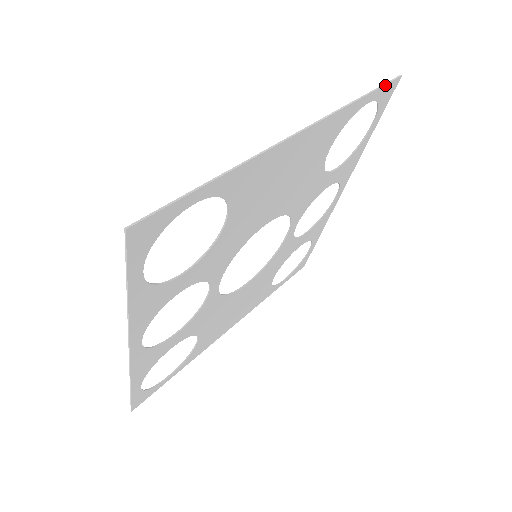
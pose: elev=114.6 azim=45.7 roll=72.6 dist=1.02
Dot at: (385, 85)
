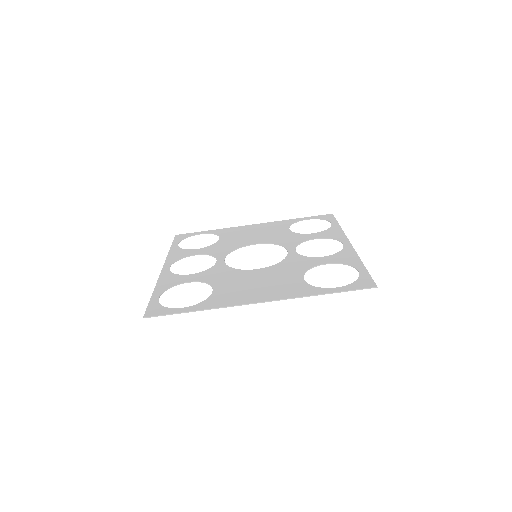
Dot at: (354, 290)
